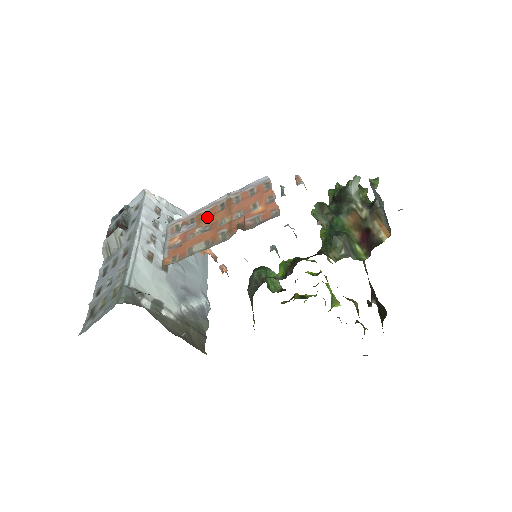
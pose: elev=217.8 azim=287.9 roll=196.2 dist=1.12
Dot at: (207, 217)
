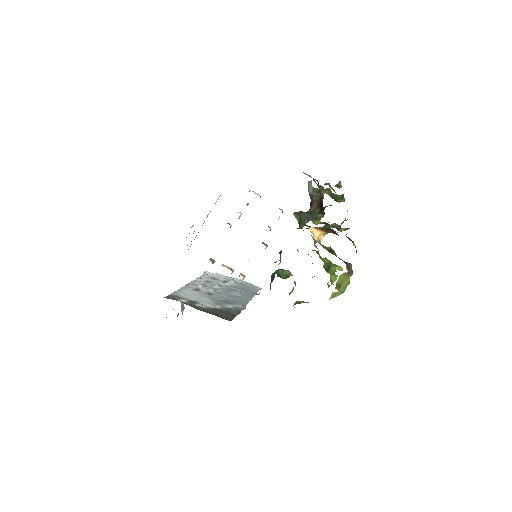
Dot at: occluded
